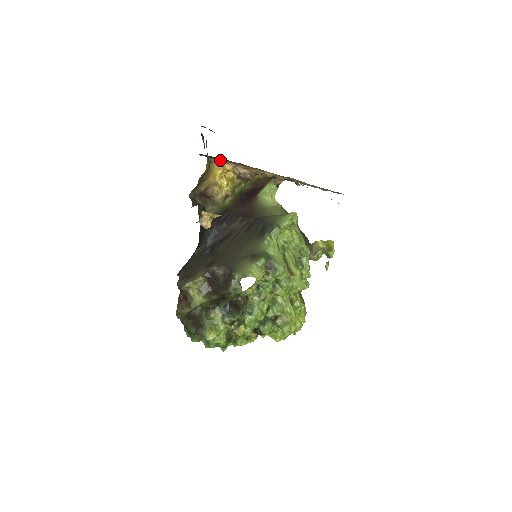
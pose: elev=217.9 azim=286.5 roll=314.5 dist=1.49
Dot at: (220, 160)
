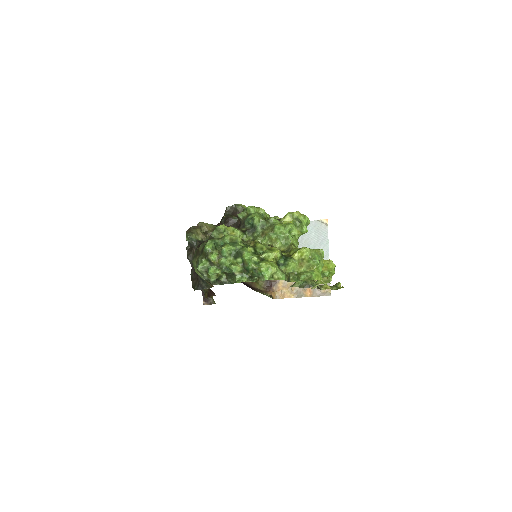
Dot at: occluded
